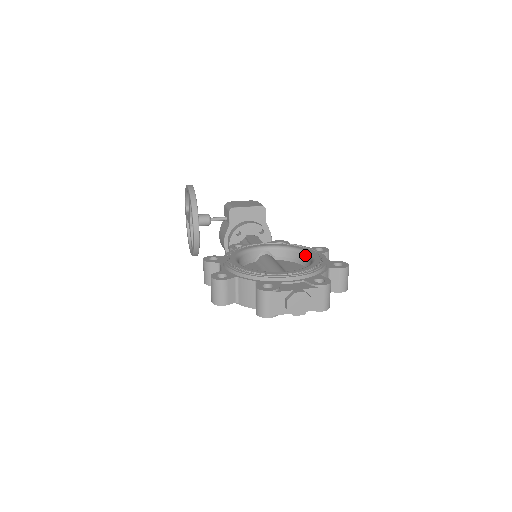
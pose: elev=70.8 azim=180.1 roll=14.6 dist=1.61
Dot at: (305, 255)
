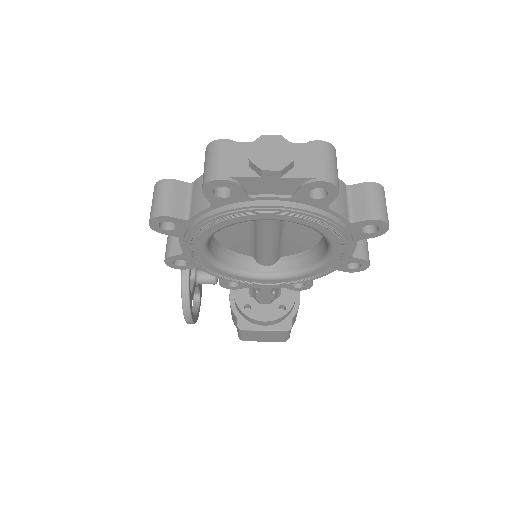
Dot at: occluded
